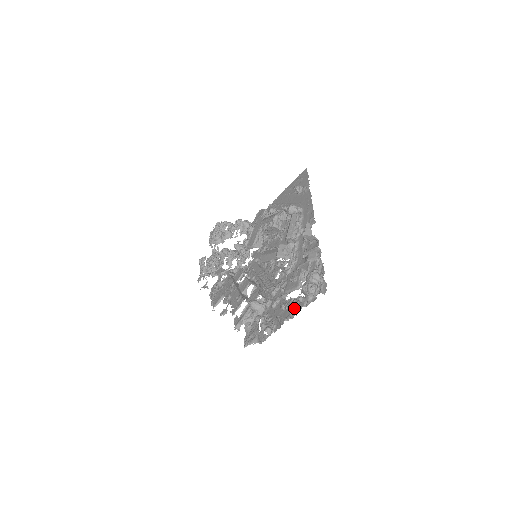
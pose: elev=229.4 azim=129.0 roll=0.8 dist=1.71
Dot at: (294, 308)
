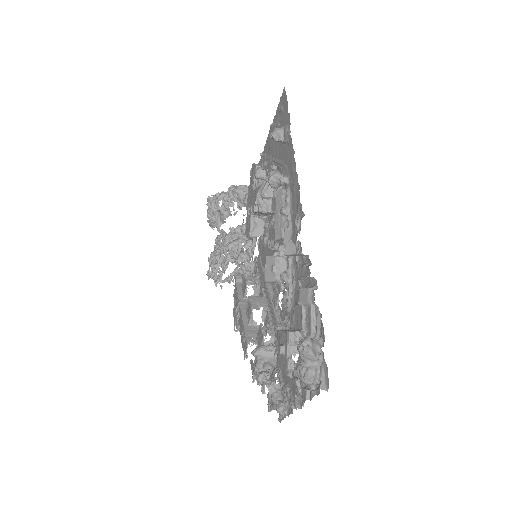
Dot at: (299, 389)
